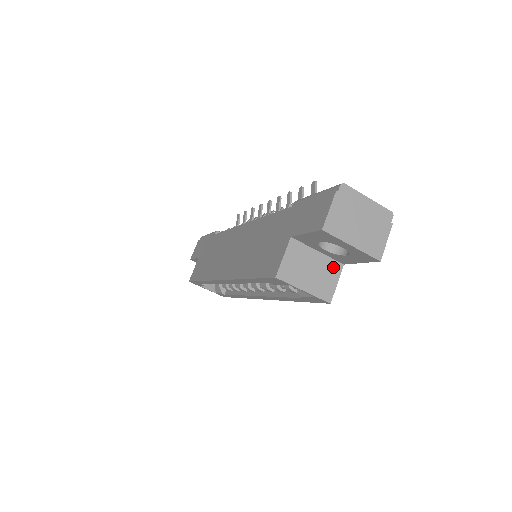
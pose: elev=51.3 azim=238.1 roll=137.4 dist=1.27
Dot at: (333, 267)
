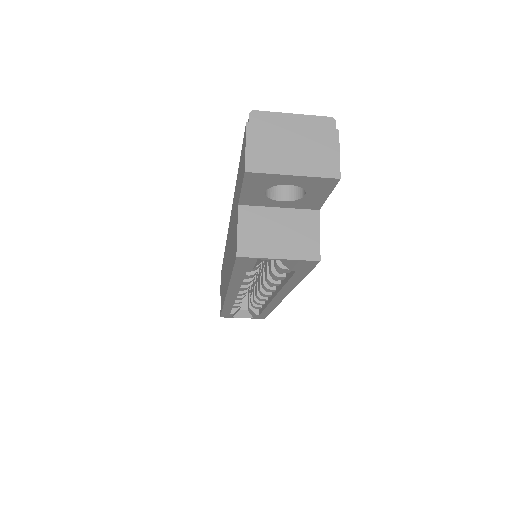
Dot at: (306, 218)
